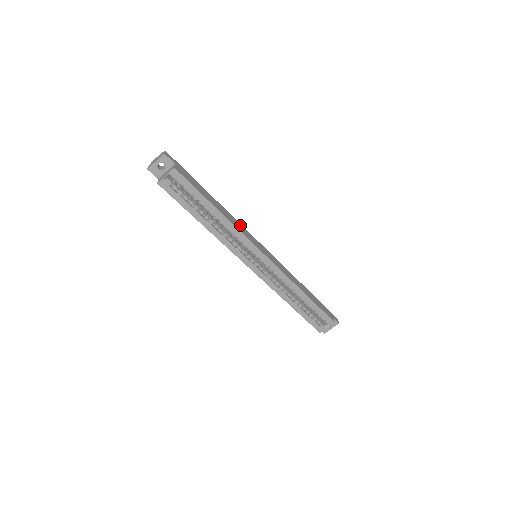
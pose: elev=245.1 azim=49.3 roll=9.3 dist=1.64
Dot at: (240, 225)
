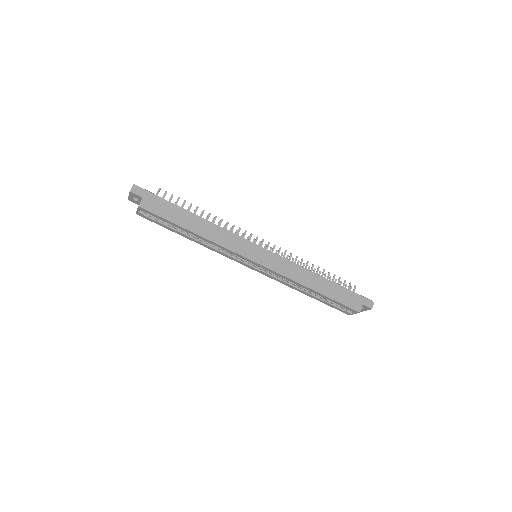
Dot at: (228, 234)
